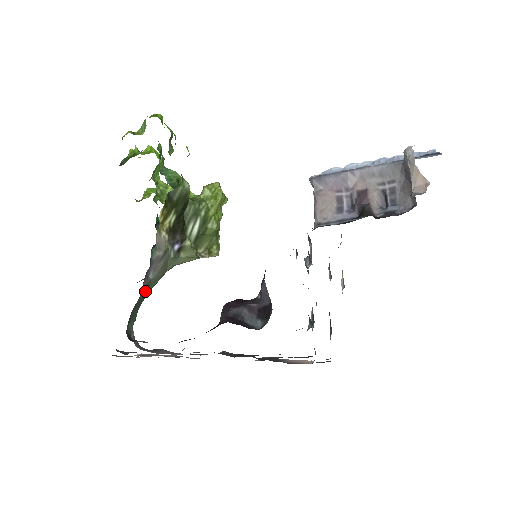
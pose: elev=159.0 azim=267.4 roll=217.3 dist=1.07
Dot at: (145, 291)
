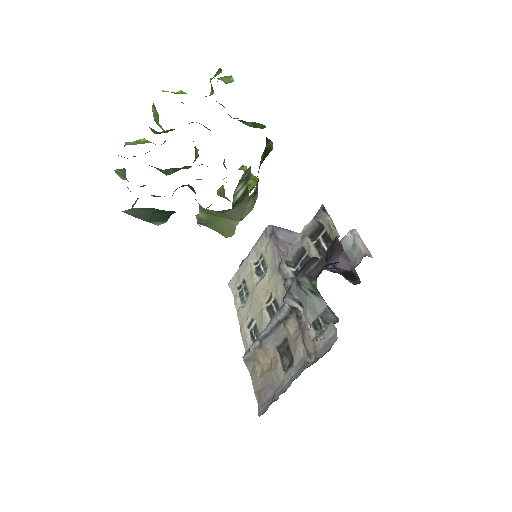
Dot at: occluded
